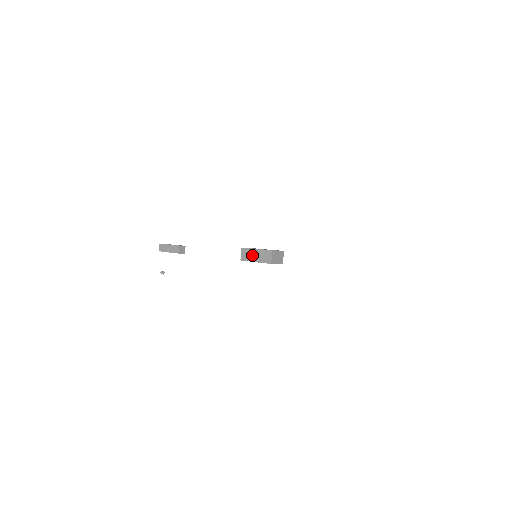
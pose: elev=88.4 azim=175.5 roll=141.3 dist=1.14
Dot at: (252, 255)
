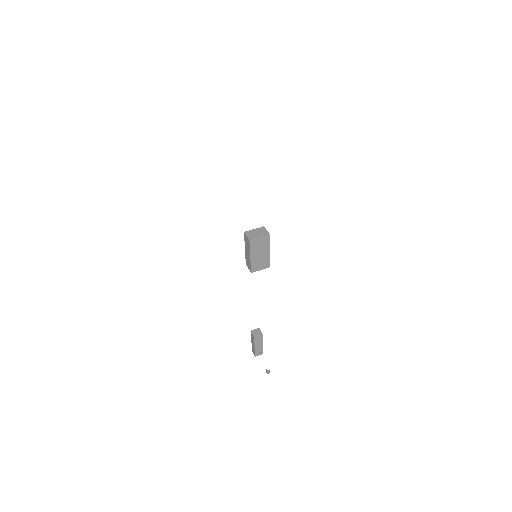
Dot at: (247, 257)
